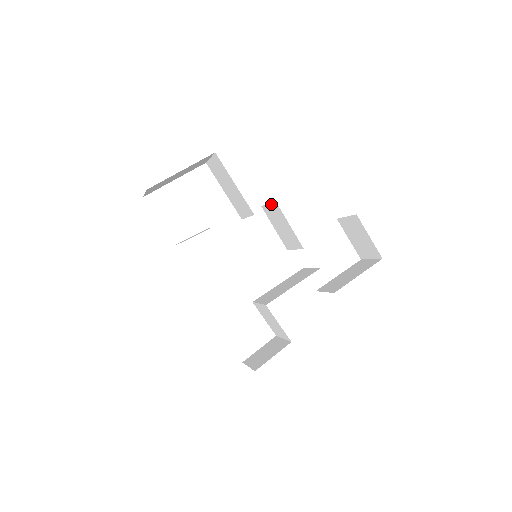
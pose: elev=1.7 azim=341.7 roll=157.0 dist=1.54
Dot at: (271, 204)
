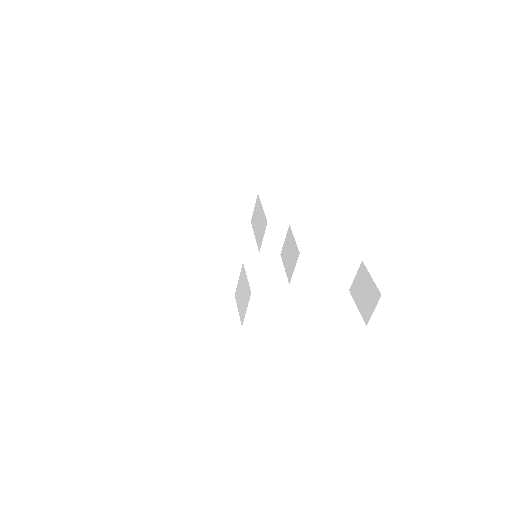
Dot at: (287, 236)
